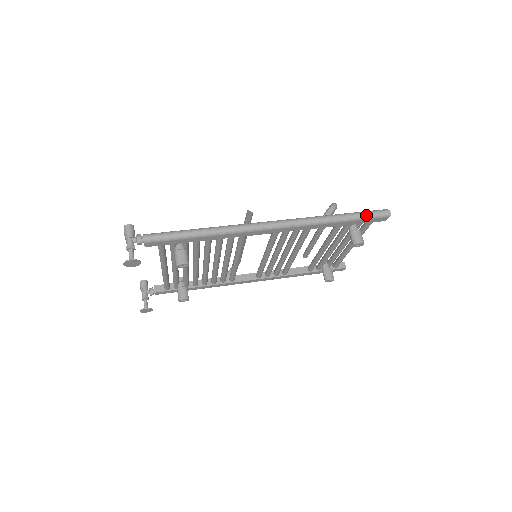
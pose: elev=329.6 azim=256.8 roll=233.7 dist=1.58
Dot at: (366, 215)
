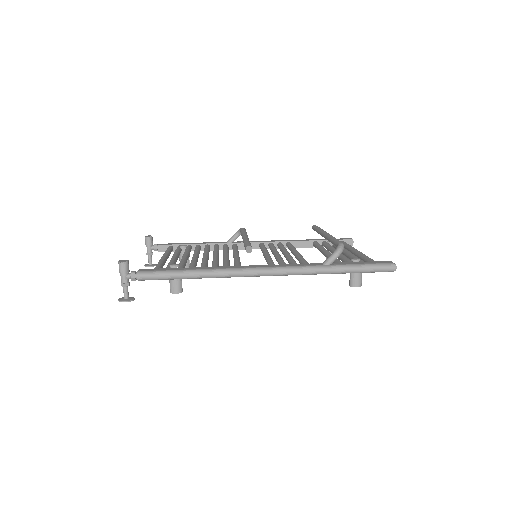
Dot at: (369, 270)
